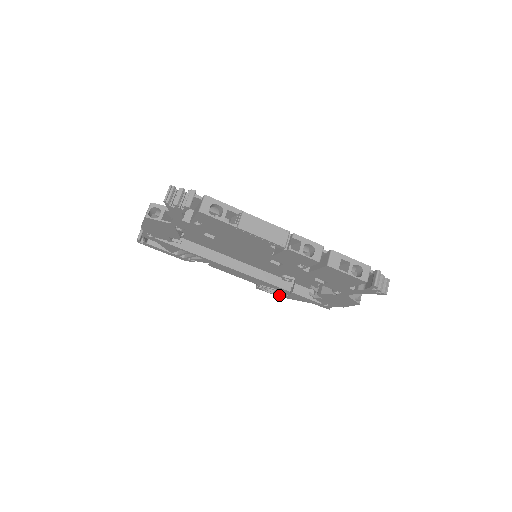
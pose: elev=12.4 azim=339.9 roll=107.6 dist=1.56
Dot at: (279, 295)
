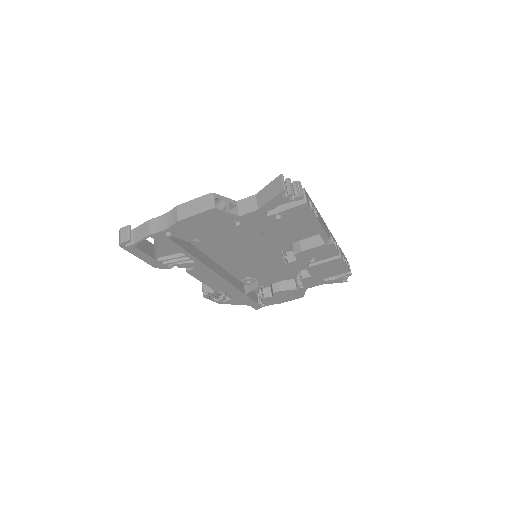
Dot at: (220, 301)
